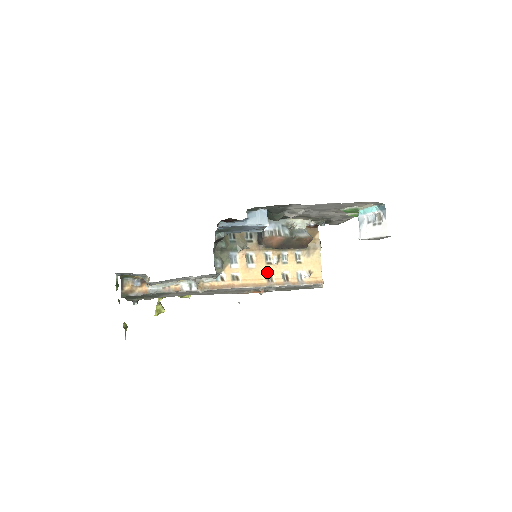
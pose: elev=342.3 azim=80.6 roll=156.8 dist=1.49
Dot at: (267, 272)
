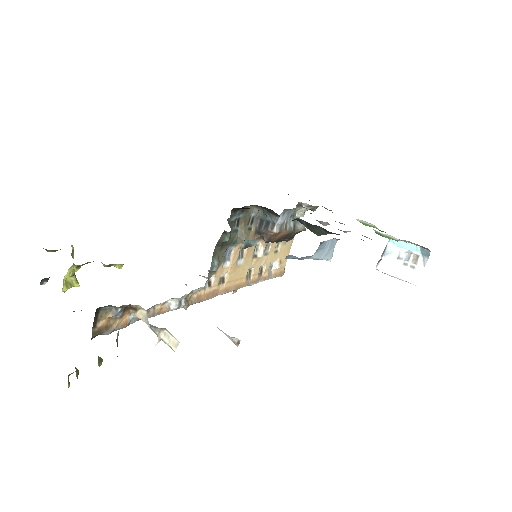
Dot at: (249, 268)
